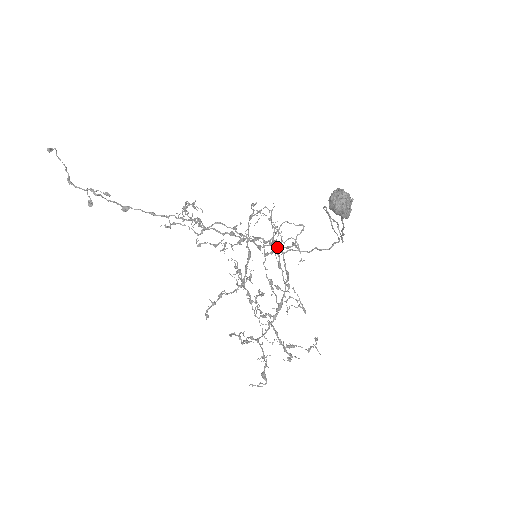
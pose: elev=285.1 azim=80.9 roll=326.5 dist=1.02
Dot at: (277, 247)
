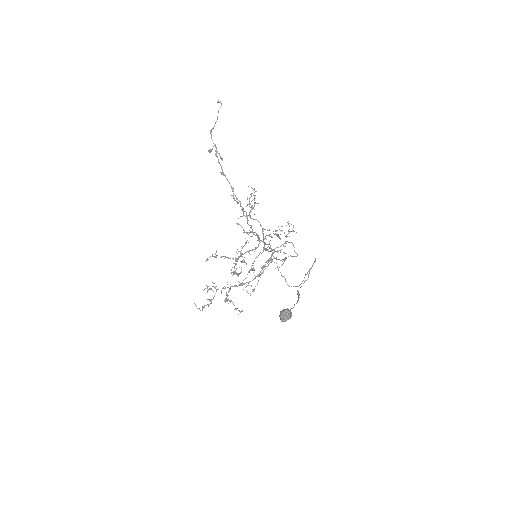
Dot at: occluded
